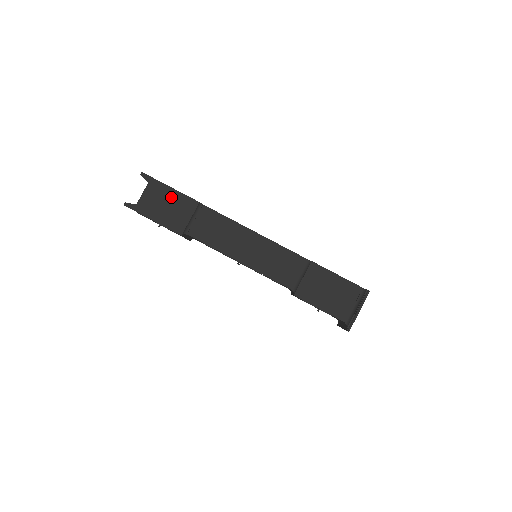
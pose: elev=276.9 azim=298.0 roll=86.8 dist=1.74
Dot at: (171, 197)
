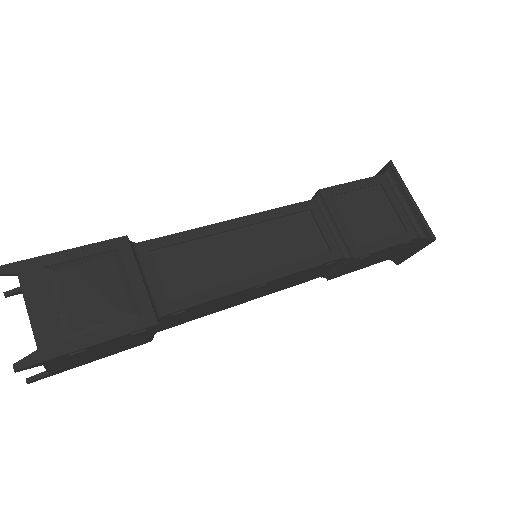
Dot at: occluded
